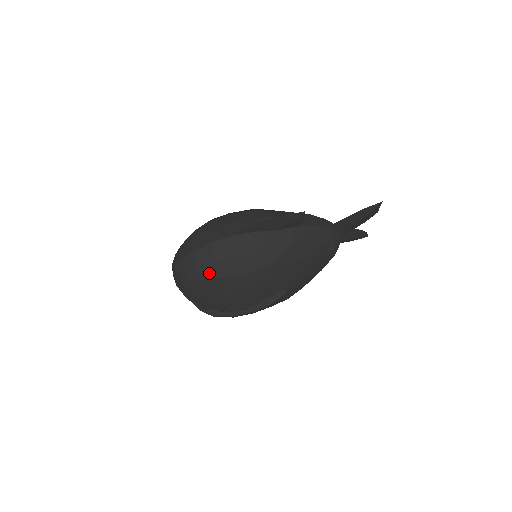
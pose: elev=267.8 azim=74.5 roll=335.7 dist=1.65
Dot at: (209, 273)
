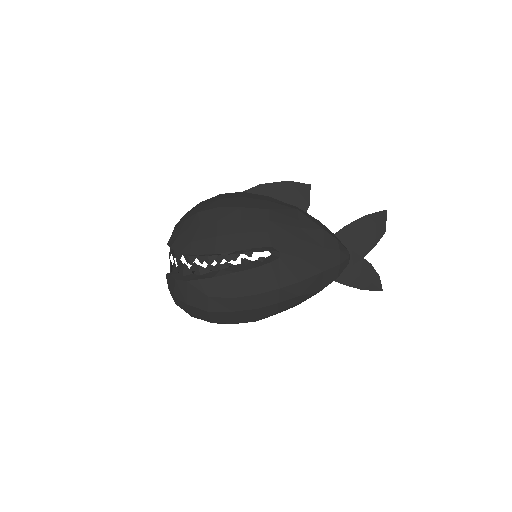
Dot at: (207, 207)
